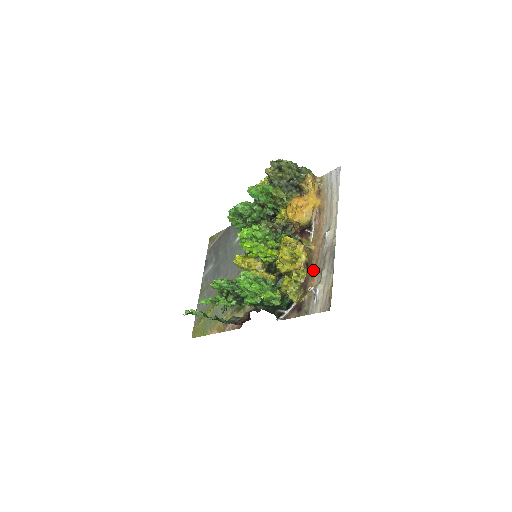
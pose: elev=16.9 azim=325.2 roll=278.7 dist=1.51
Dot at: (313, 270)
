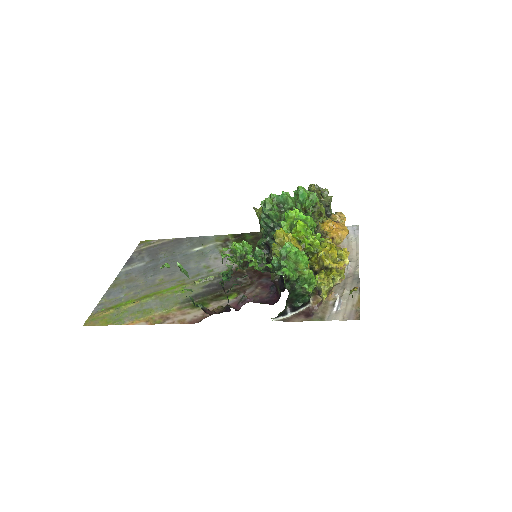
Dot at: occluded
